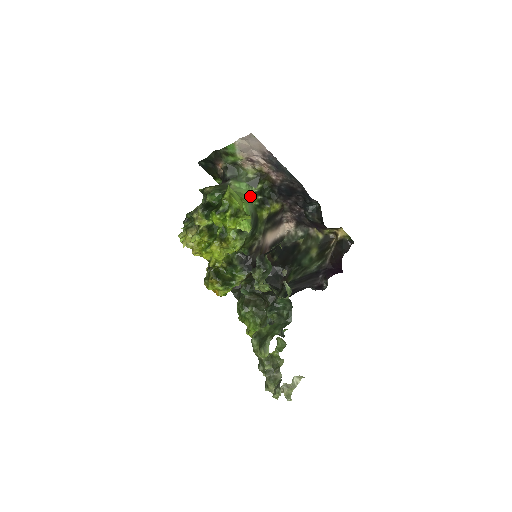
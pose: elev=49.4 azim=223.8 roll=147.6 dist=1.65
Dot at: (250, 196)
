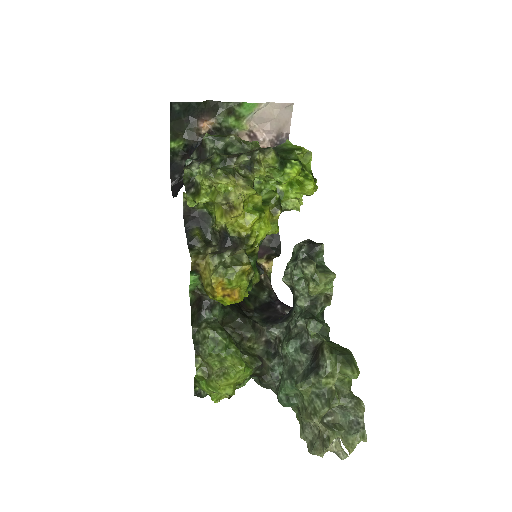
Dot at: occluded
